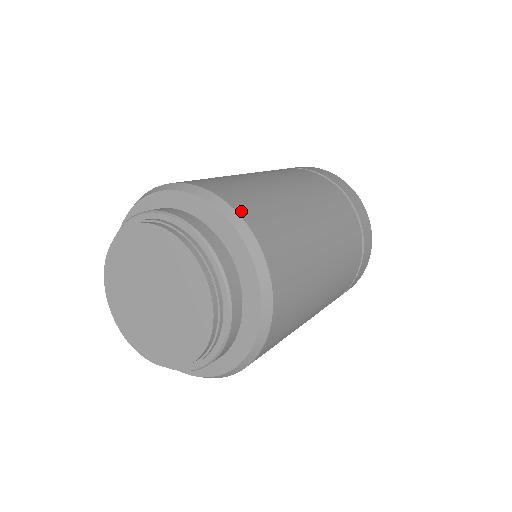
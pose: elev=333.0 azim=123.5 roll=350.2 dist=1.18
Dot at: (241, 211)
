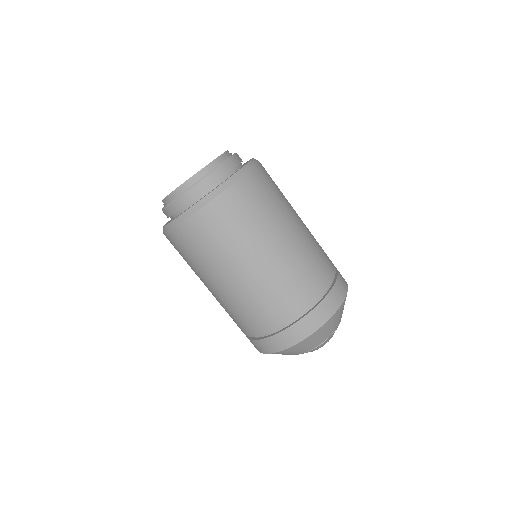
Dot at: occluded
